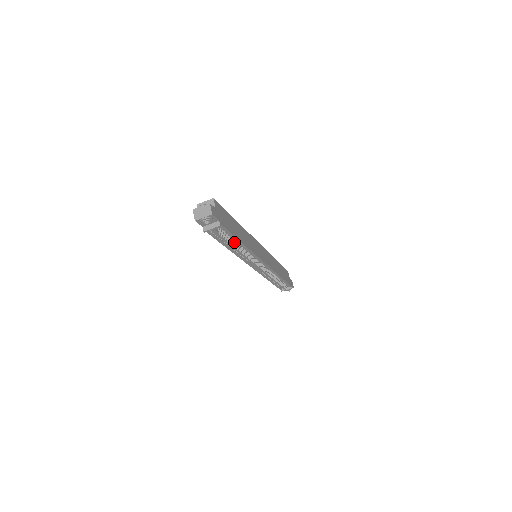
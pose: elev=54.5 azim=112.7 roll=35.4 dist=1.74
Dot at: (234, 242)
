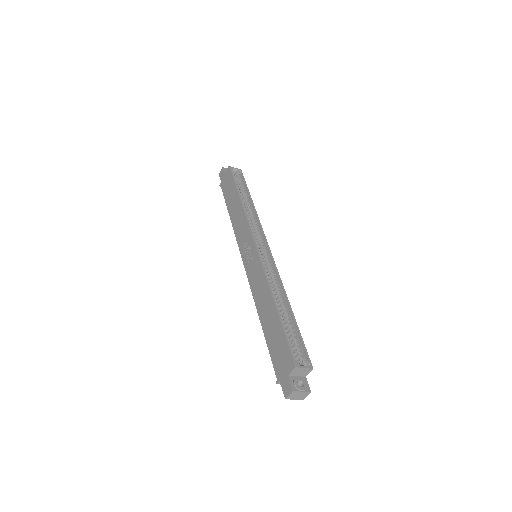
Dot at: occluded
